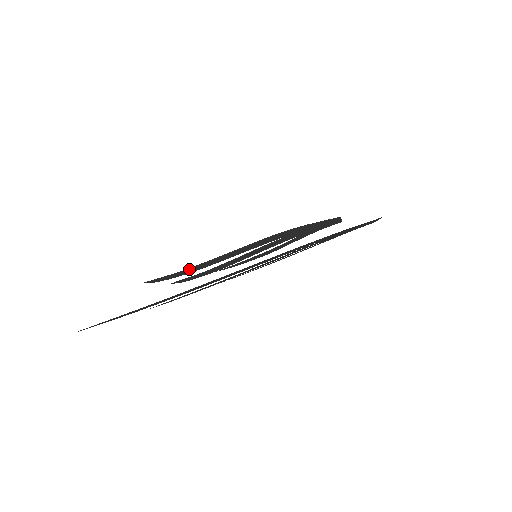
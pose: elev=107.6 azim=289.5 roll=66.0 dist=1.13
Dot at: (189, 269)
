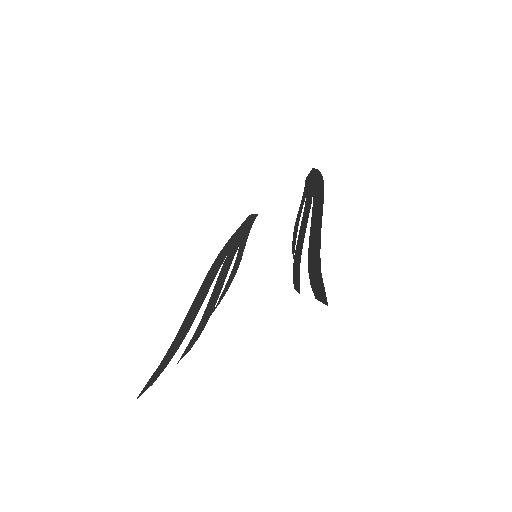
Dot at: (174, 344)
